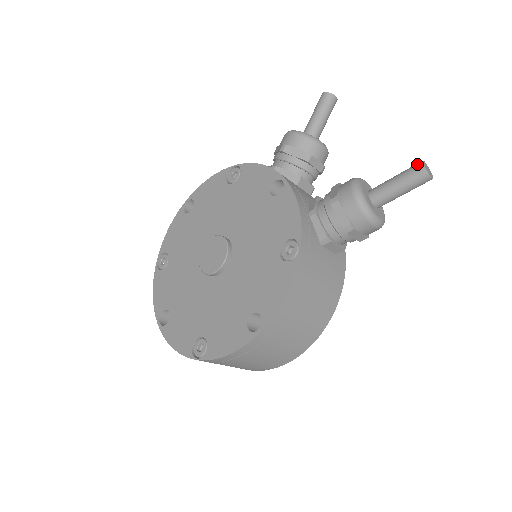
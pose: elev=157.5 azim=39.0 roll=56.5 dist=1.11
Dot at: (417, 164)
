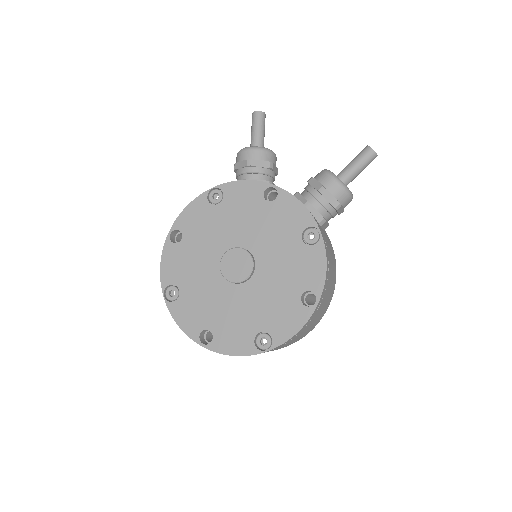
Dot at: (366, 149)
